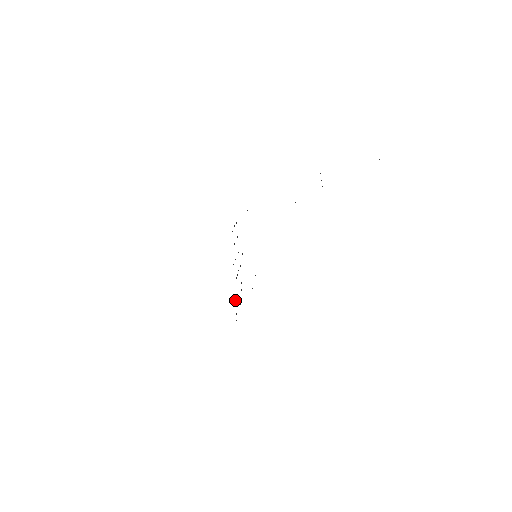
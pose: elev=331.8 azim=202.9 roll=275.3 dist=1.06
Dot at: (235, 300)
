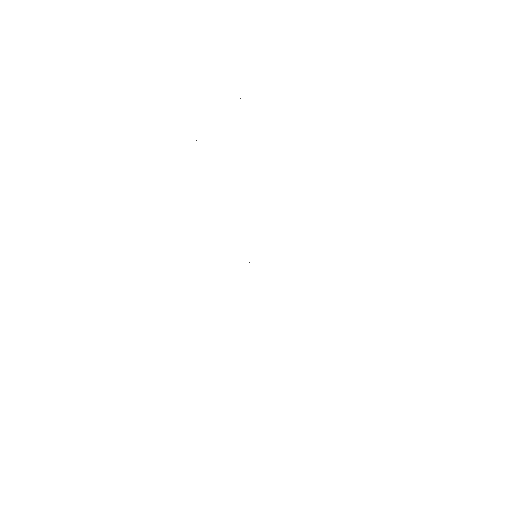
Dot at: occluded
